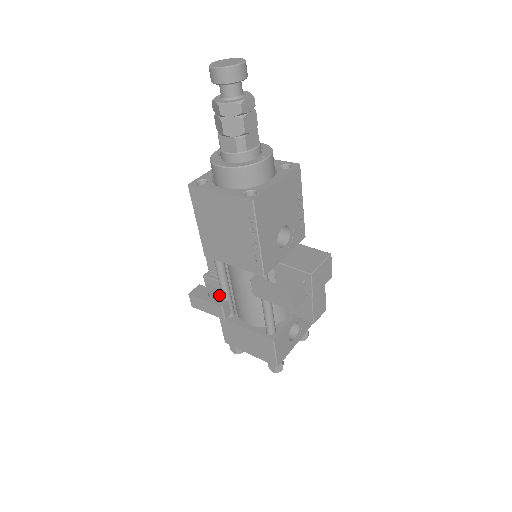
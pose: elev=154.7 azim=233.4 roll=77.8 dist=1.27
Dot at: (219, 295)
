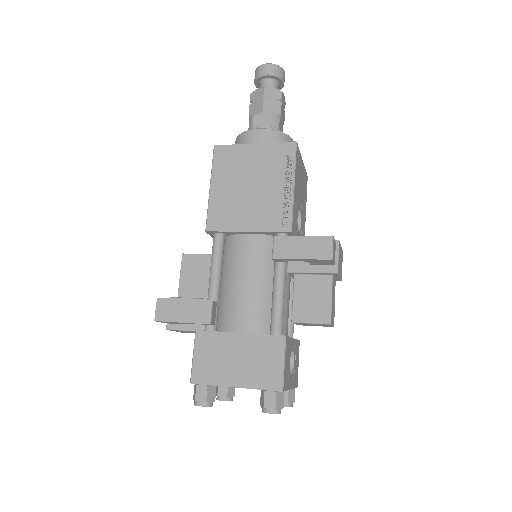
Dot at: occluded
